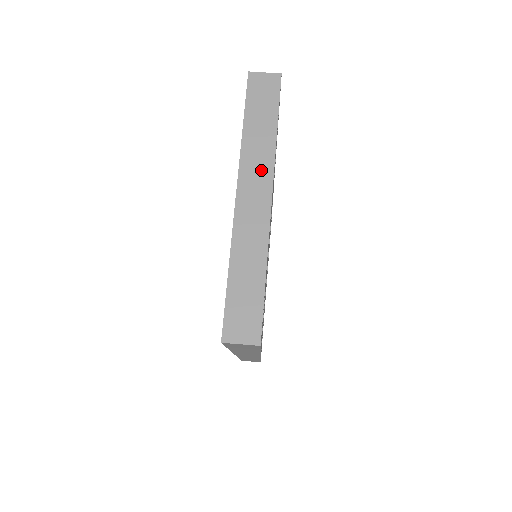
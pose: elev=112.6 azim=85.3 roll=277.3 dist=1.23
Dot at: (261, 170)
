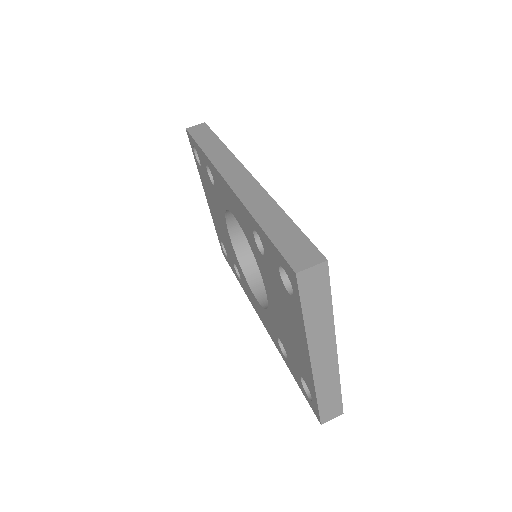
Dot at: (325, 339)
